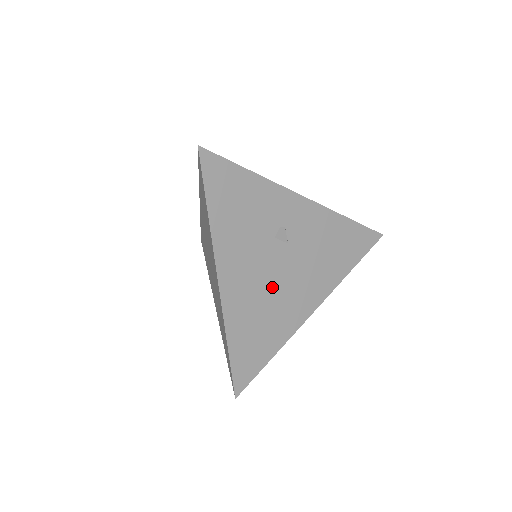
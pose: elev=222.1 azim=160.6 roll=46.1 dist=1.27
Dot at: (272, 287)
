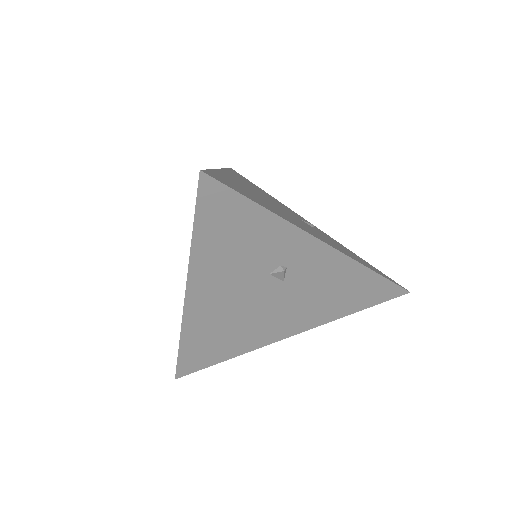
Dot at: (248, 312)
